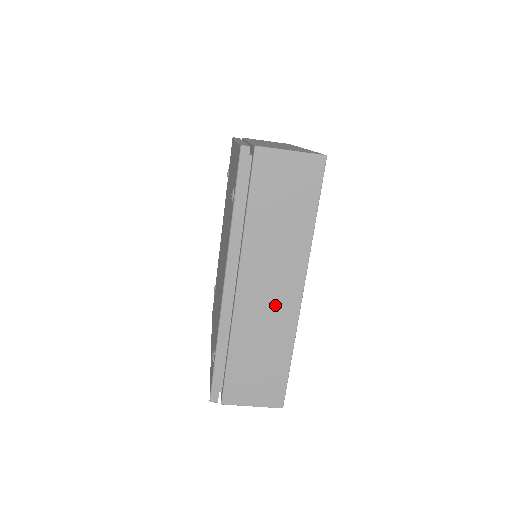
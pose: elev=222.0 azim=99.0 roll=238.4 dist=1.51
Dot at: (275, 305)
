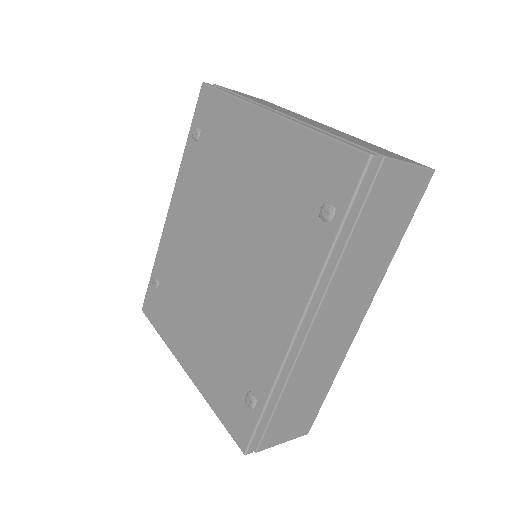
Dot at: (337, 337)
